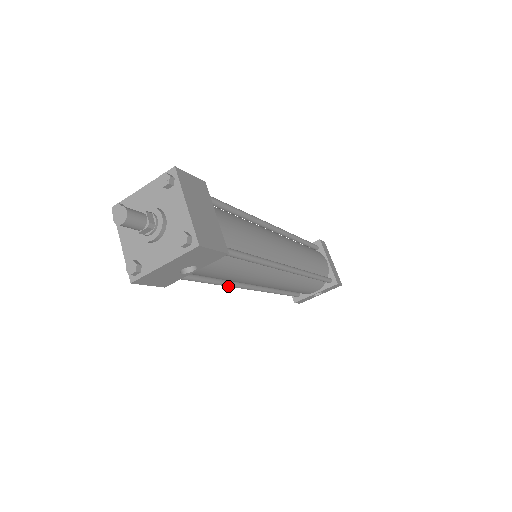
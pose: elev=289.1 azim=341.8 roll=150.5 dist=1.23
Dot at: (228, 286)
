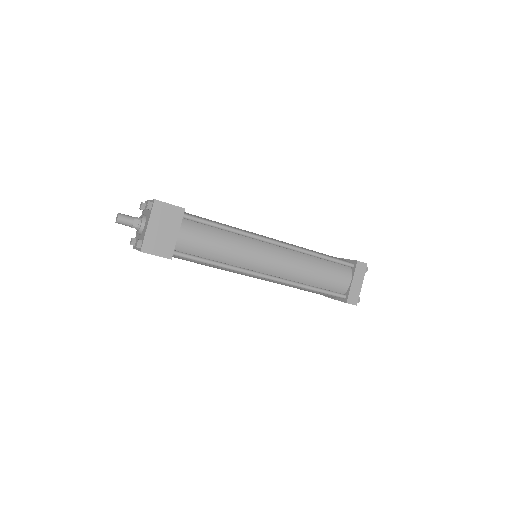
Dot at: occluded
